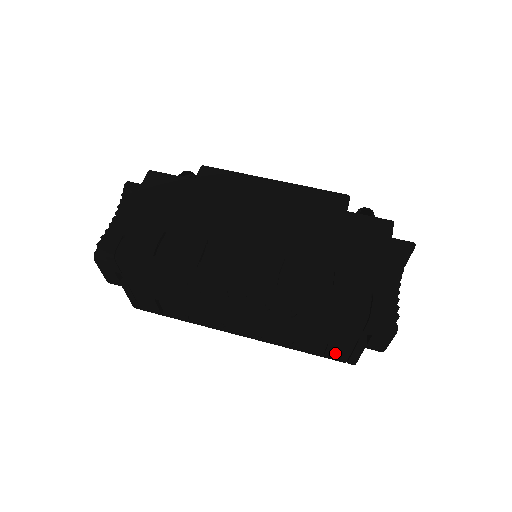
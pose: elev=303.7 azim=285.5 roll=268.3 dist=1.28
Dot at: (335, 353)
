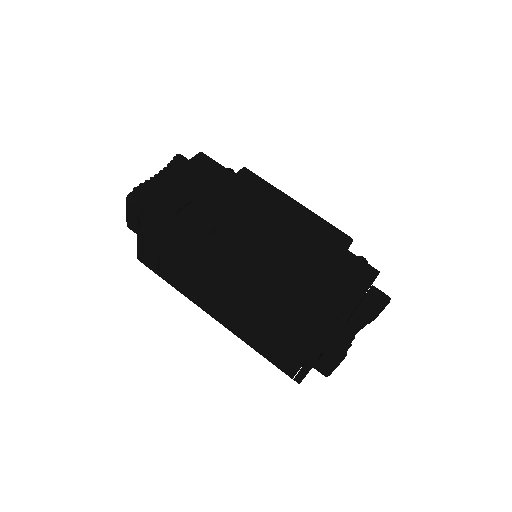
Dot at: (287, 364)
